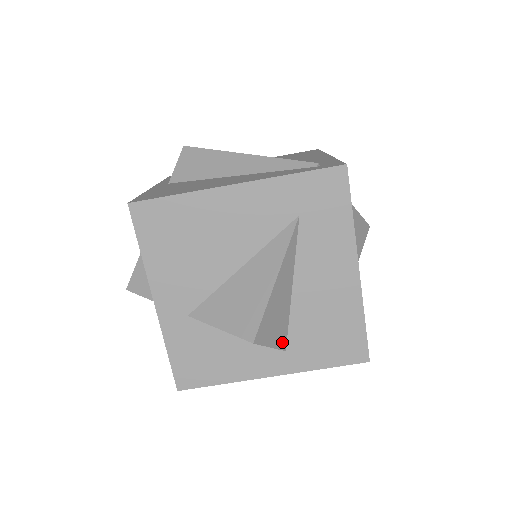
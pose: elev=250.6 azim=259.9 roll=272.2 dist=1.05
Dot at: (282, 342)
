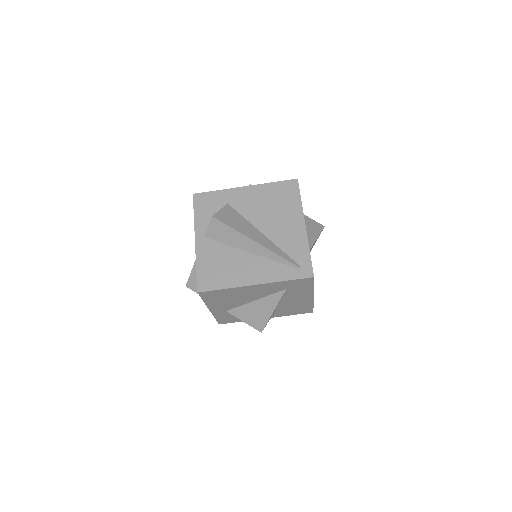
Dot at: occluded
